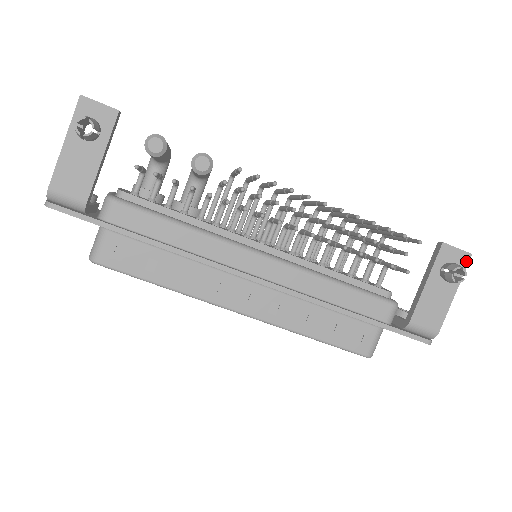
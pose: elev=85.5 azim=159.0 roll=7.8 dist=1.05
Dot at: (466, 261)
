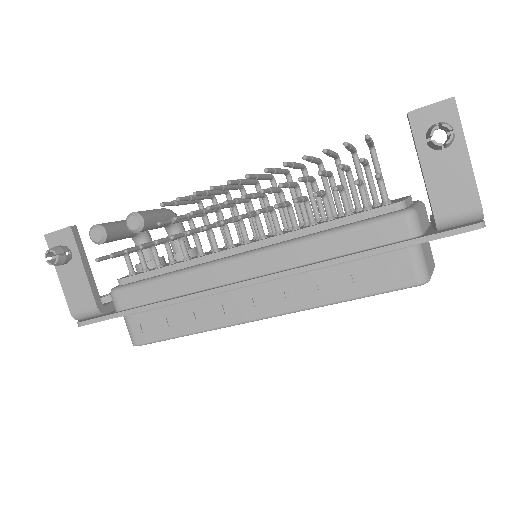
Dot at: (453, 110)
